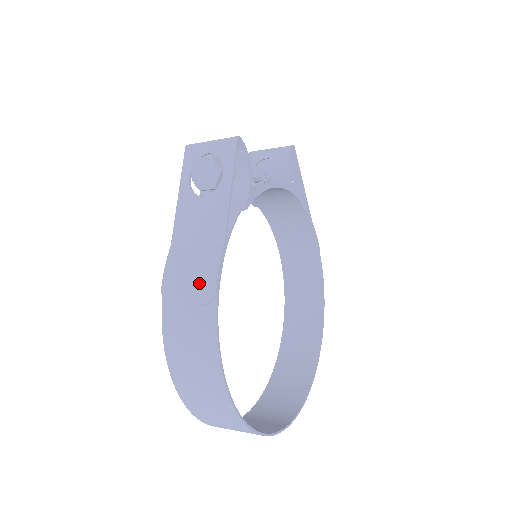
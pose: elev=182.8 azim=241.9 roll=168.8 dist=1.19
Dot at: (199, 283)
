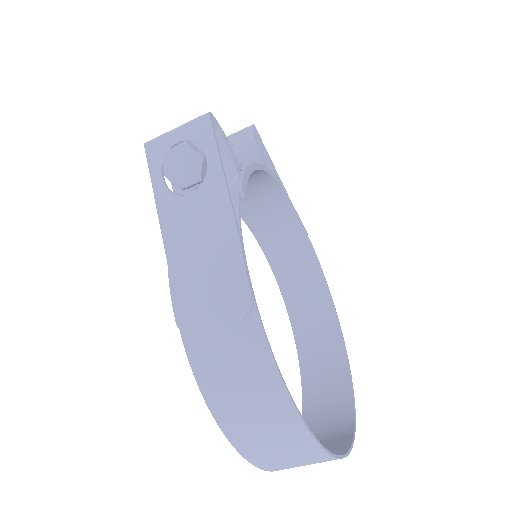
Dot at: (225, 296)
